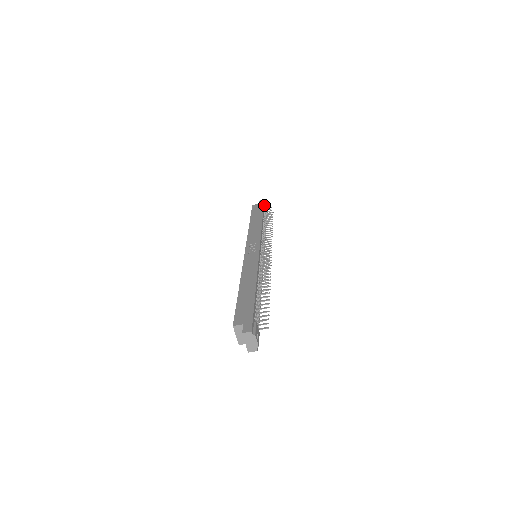
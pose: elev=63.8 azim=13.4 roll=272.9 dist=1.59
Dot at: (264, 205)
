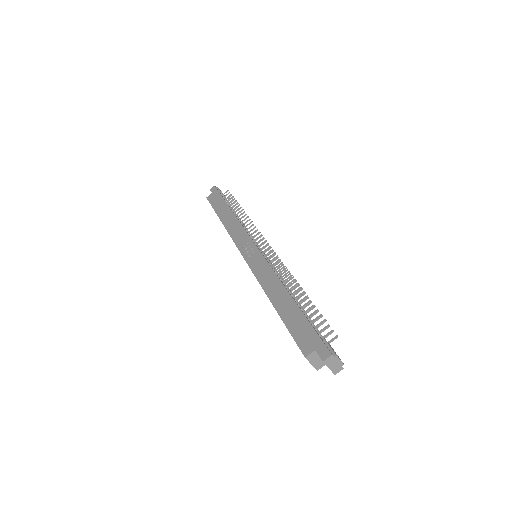
Dot at: occluded
